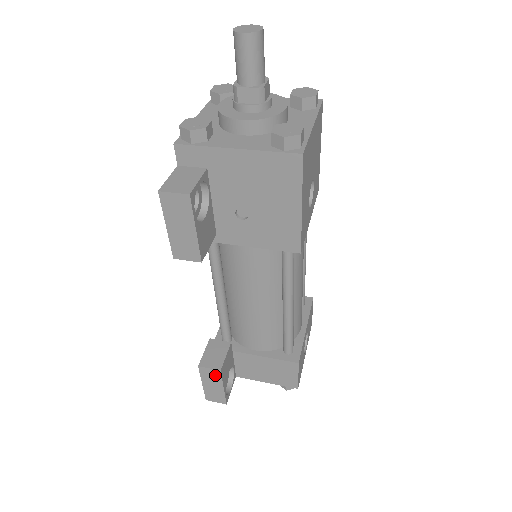
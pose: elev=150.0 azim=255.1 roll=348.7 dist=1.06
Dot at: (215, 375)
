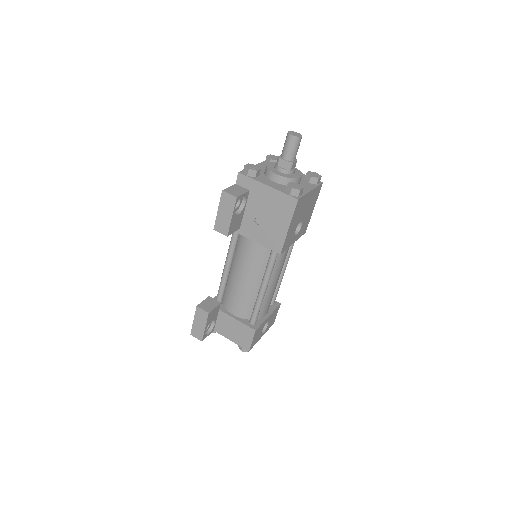
Dot at: (204, 316)
